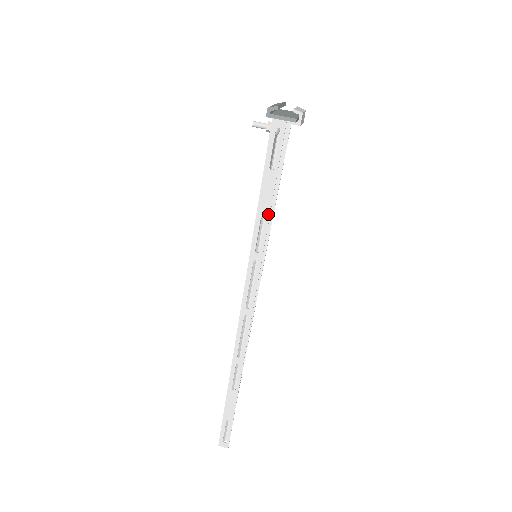
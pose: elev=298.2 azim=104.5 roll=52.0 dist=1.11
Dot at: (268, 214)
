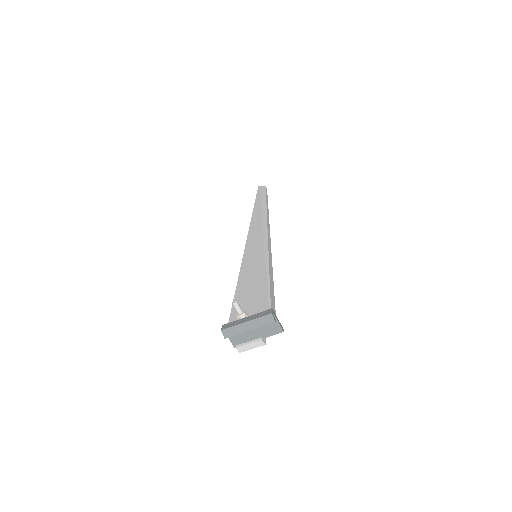
Dot at: occluded
